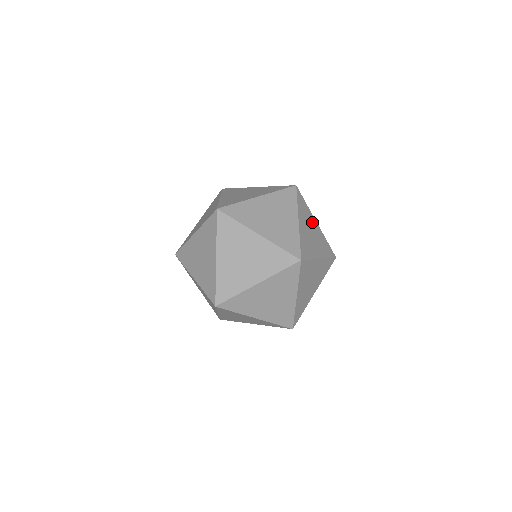
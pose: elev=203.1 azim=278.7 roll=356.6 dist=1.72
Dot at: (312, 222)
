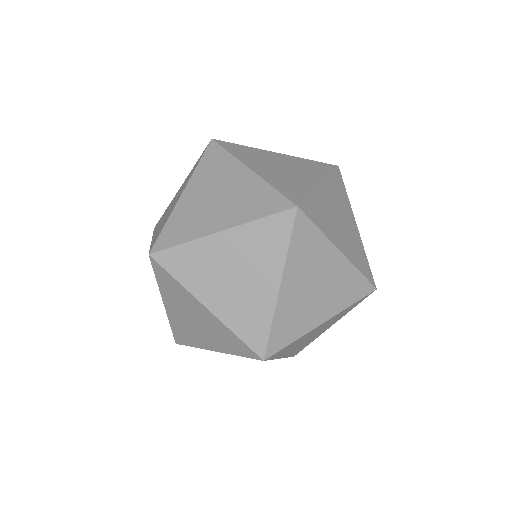
Dot at: occluded
